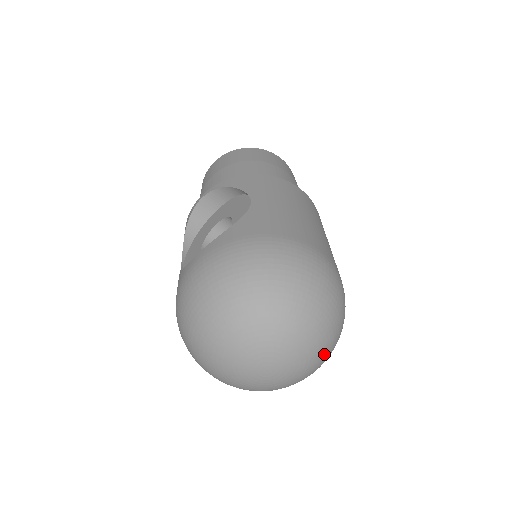
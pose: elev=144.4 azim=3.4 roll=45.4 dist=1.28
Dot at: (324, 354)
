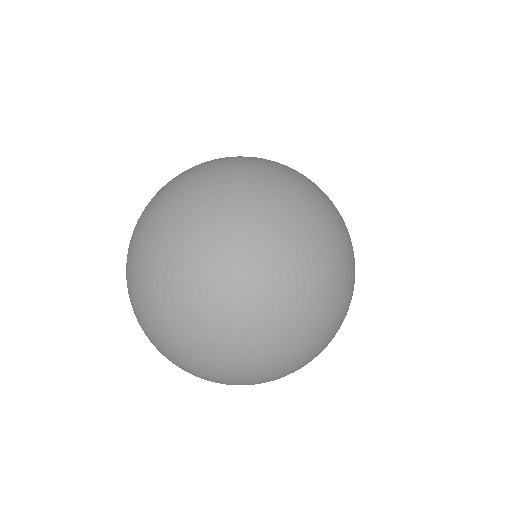
Dot at: (312, 271)
